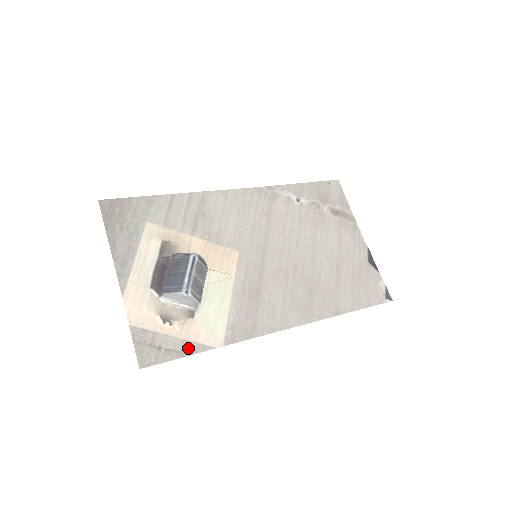
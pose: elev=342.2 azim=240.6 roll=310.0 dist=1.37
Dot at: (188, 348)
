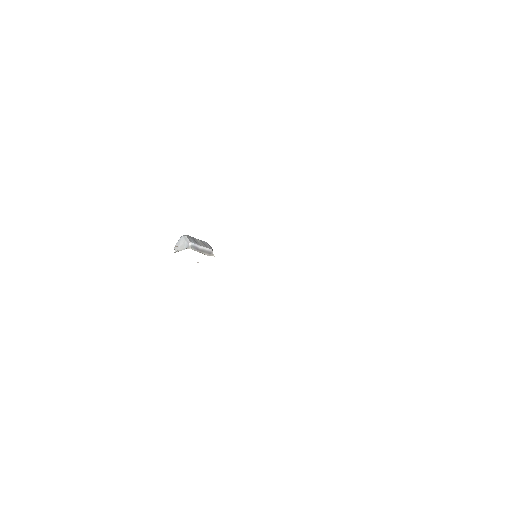
Dot at: occluded
